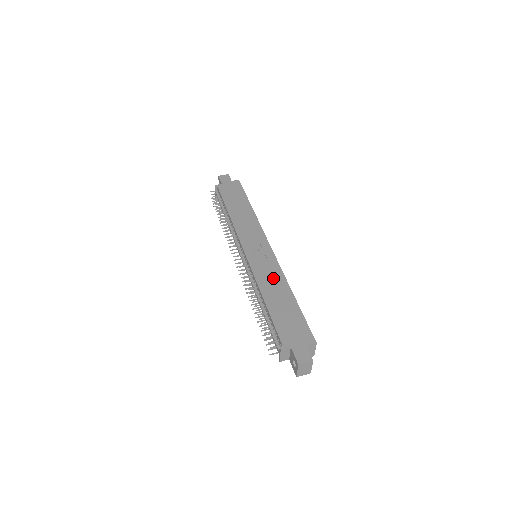
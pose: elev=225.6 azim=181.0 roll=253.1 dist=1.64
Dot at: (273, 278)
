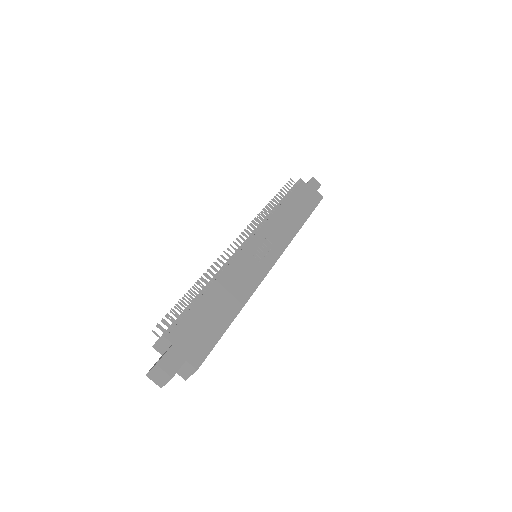
Dot at: (242, 283)
